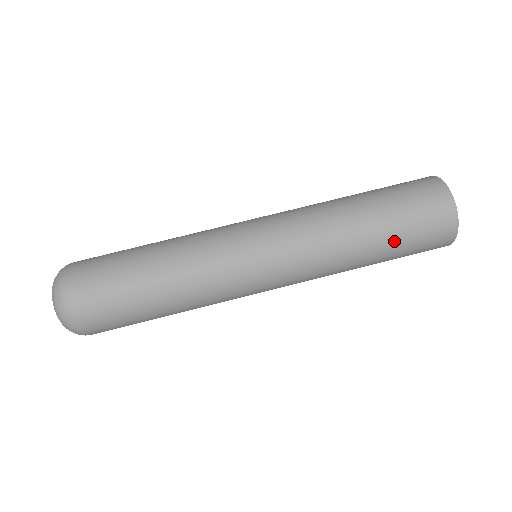
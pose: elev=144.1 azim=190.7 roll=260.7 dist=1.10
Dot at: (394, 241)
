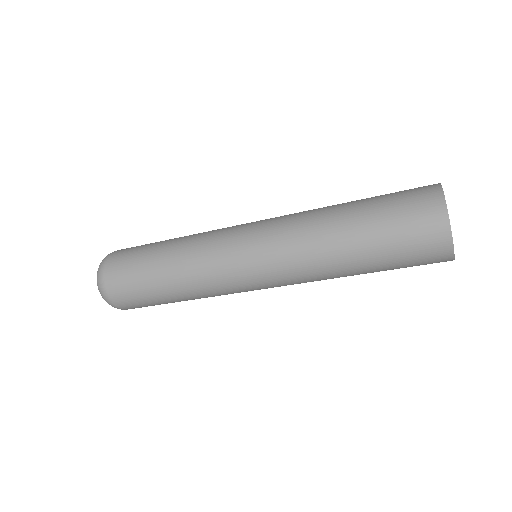
Dot at: (374, 239)
